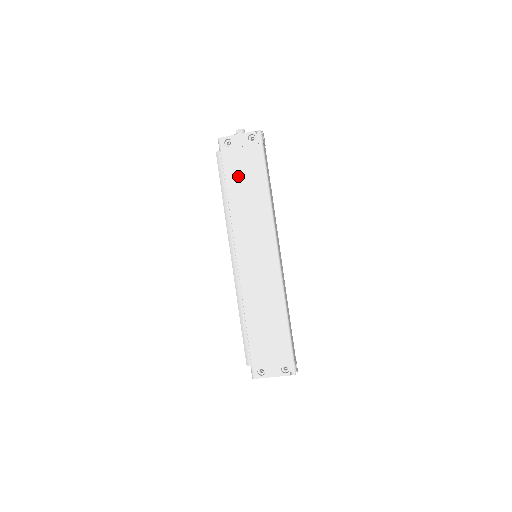
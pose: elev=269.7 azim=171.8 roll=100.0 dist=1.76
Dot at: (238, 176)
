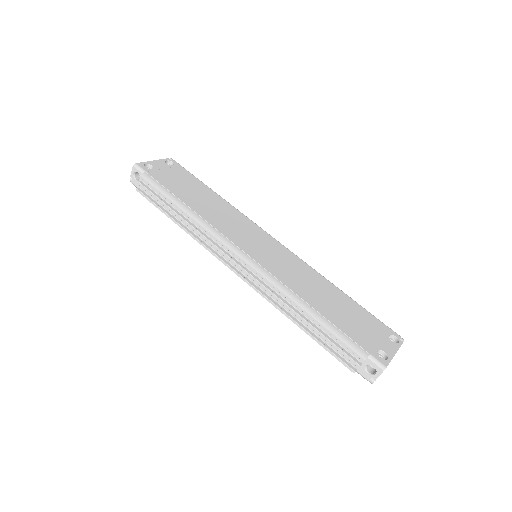
Dot at: (182, 189)
